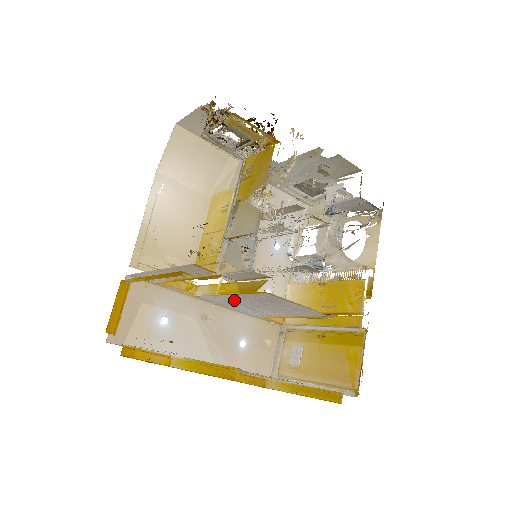
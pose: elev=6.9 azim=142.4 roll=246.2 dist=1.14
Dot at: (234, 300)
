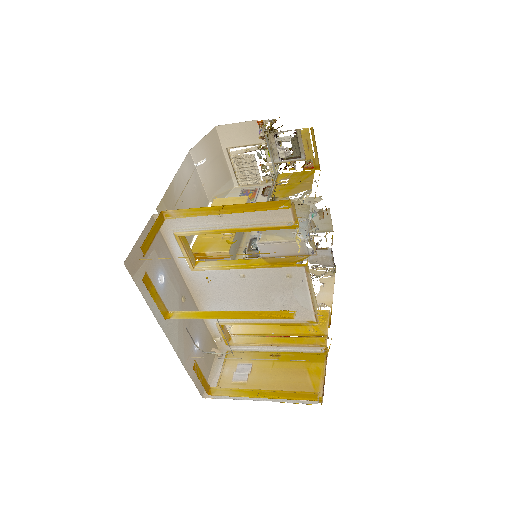
Dot at: (235, 283)
